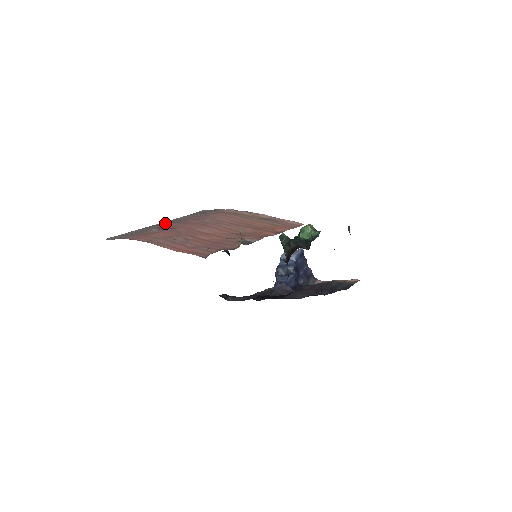
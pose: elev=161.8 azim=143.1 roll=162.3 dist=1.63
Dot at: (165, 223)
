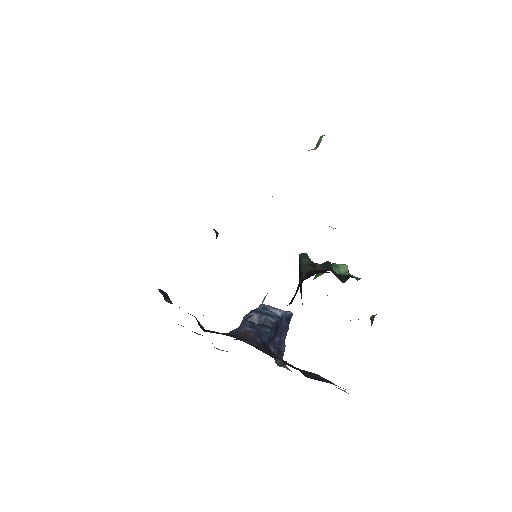
Dot at: occluded
